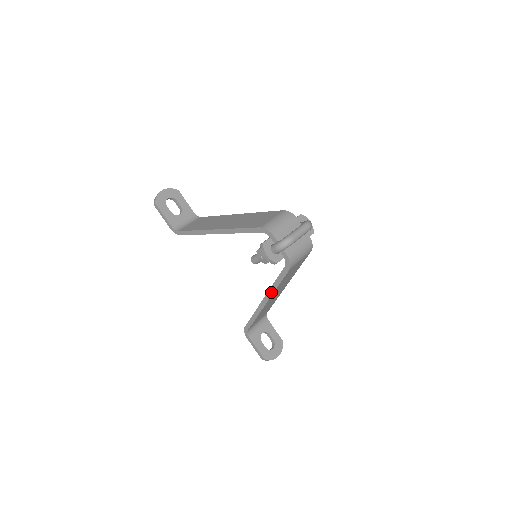
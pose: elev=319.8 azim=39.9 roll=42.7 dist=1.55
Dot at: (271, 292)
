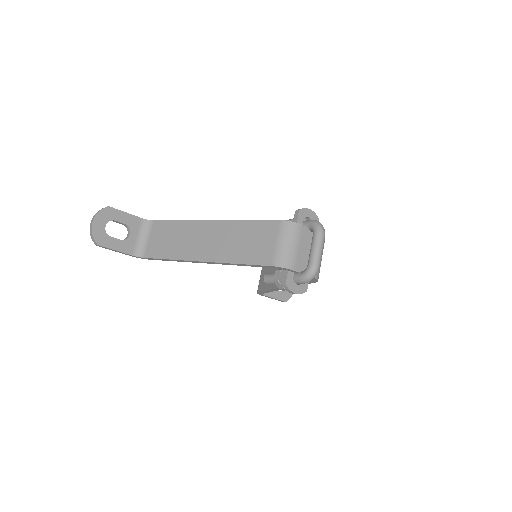
Dot at: occluded
